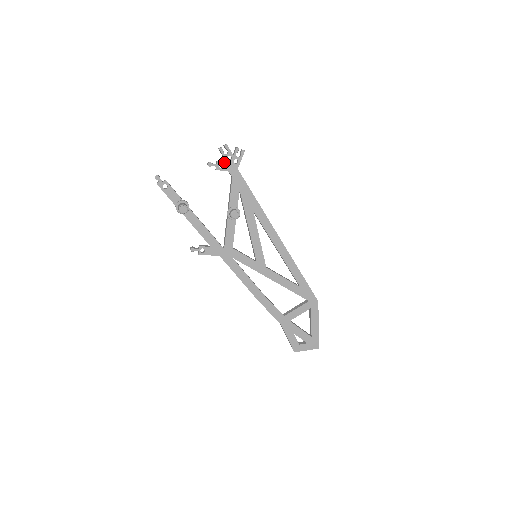
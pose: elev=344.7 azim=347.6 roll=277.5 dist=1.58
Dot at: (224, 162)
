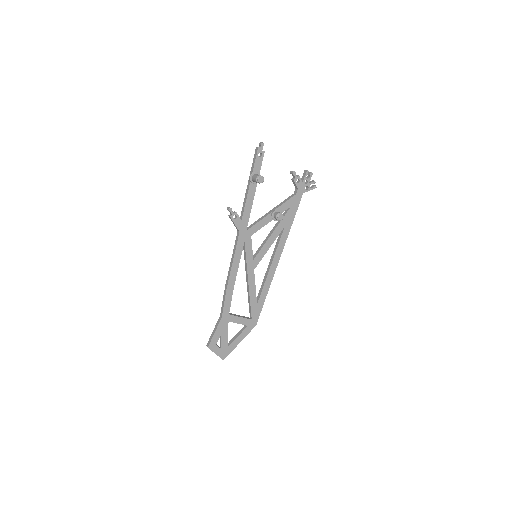
Dot at: (301, 181)
